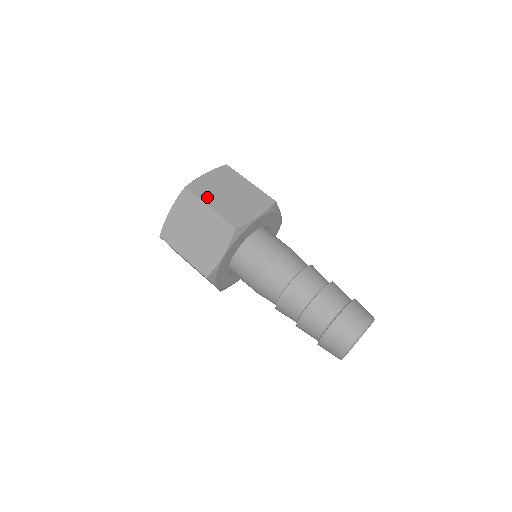
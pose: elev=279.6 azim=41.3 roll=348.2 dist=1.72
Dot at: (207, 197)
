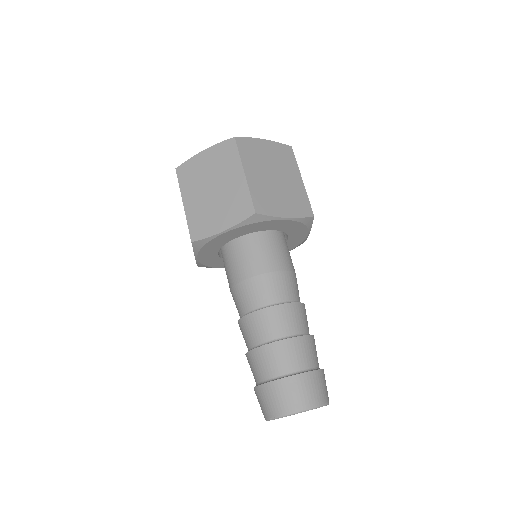
Dot at: (250, 162)
